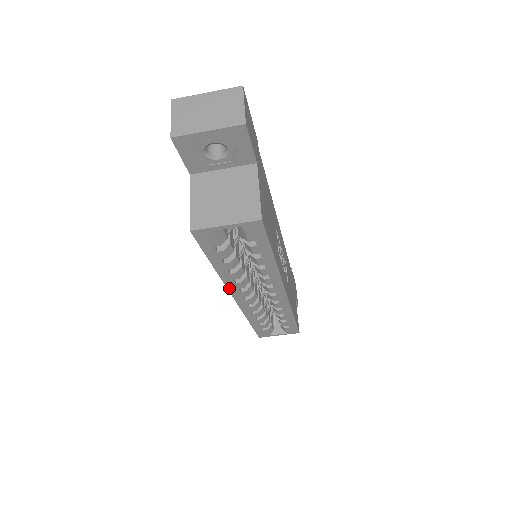
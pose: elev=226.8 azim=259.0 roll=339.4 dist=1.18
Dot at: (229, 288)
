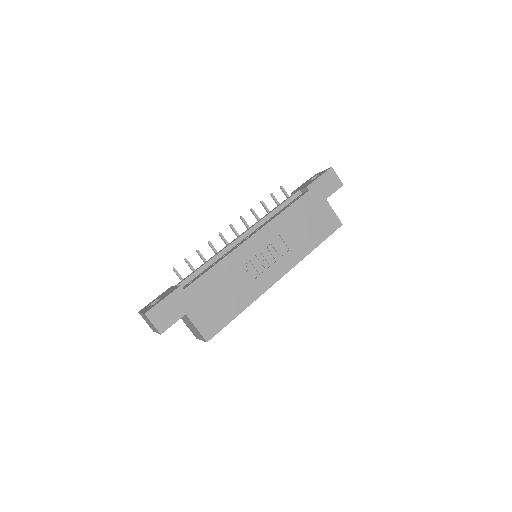
Dot at: occluded
